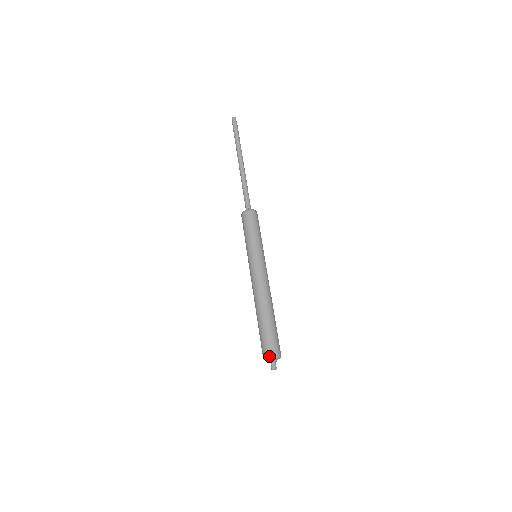
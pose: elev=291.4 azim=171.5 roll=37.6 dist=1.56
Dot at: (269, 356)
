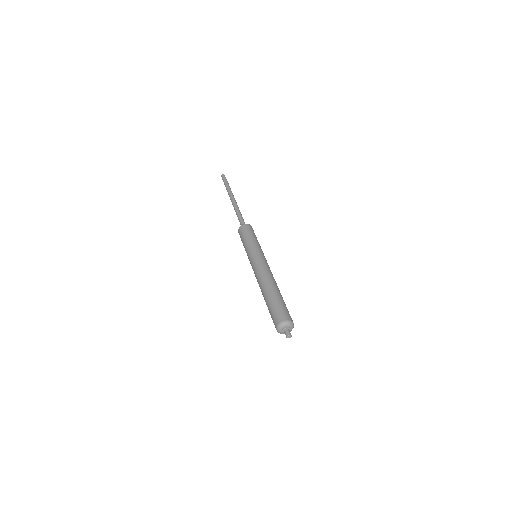
Dot at: (285, 321)
